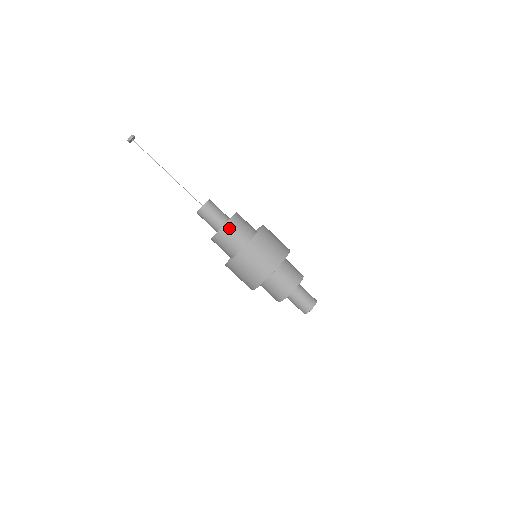
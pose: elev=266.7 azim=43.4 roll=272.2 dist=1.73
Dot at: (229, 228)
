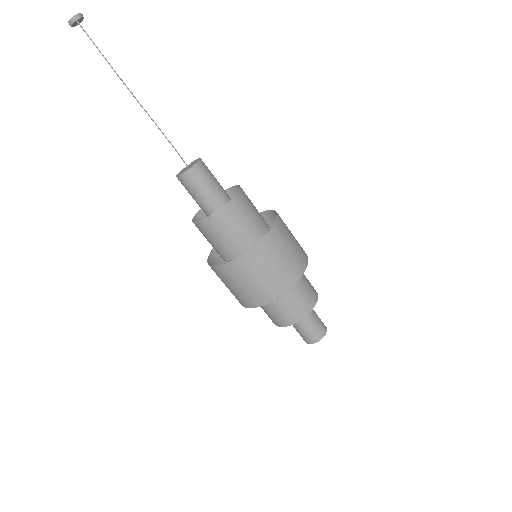
Dot at: (231, 212)
